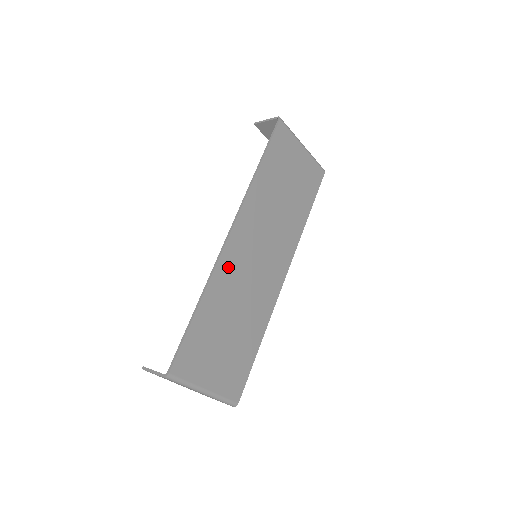
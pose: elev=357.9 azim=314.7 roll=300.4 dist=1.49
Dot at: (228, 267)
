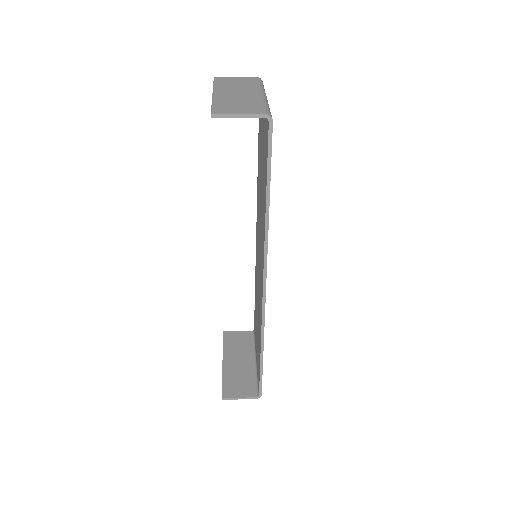
Dot at: occluded
